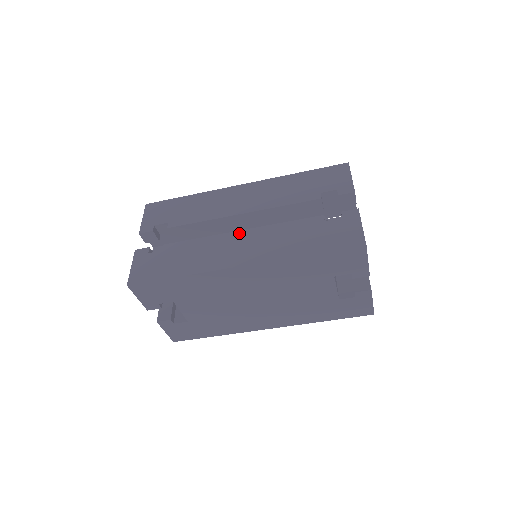
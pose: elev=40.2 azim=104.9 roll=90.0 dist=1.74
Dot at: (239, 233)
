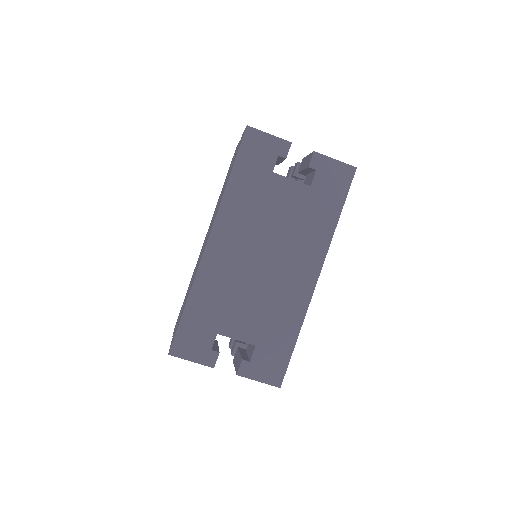
Dot at: occluded
